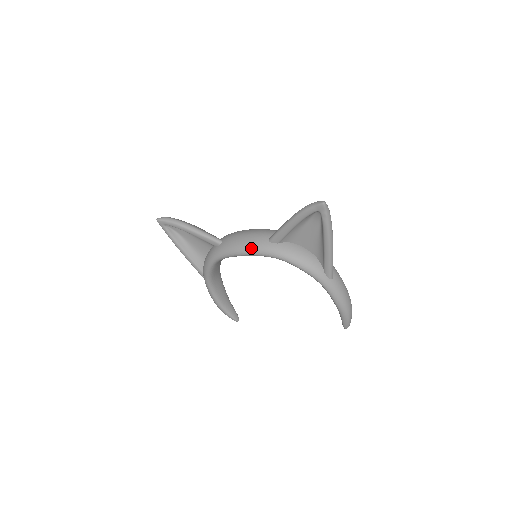
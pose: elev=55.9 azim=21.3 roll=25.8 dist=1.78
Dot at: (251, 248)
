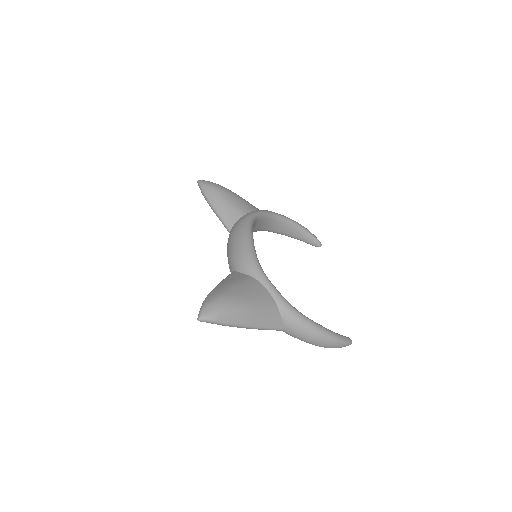
Dot at: occluded
